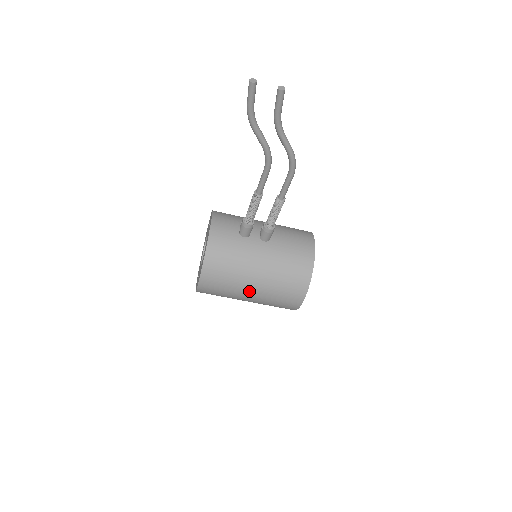
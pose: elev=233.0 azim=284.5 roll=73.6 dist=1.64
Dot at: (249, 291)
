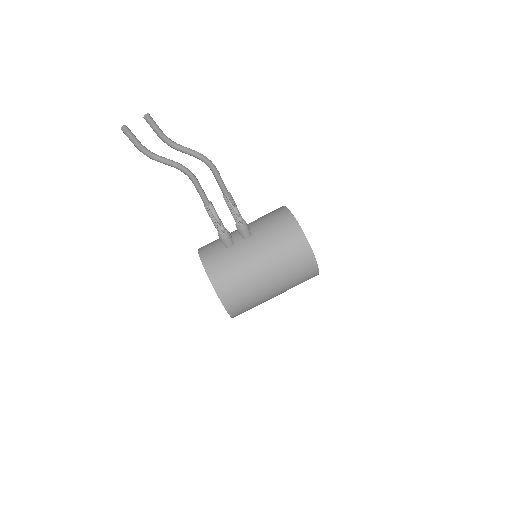
Dot at: (267, 284)
